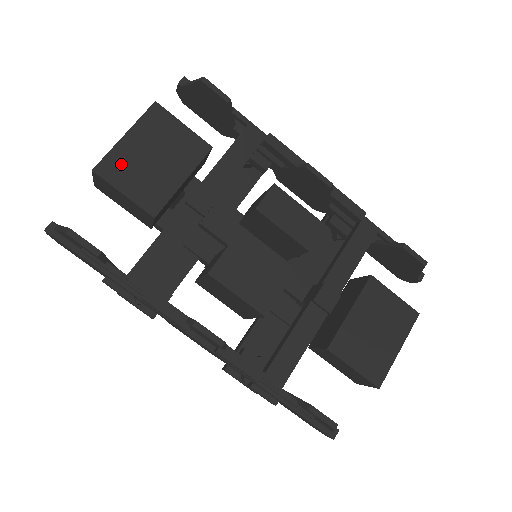
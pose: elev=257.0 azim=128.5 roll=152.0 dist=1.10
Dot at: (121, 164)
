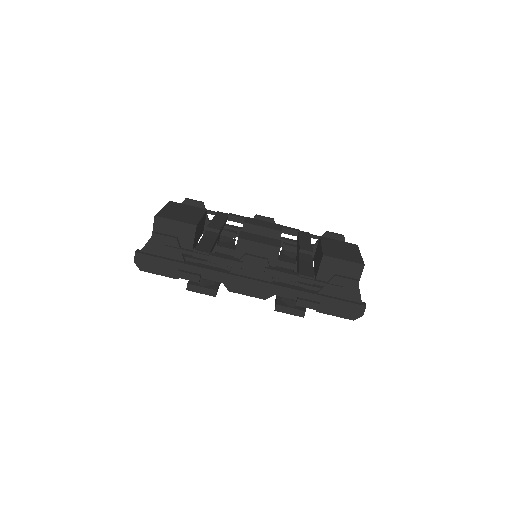
Dot at: (167, 214)
